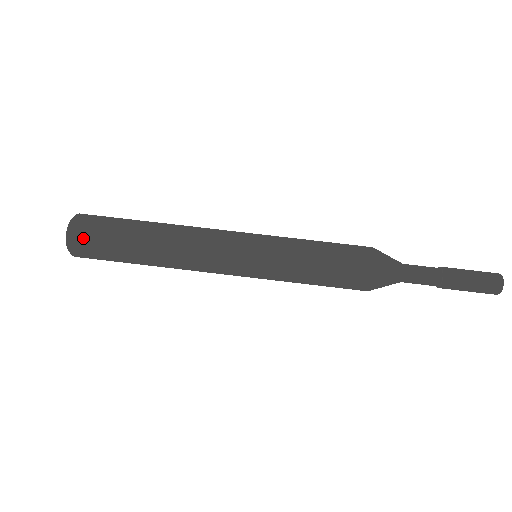
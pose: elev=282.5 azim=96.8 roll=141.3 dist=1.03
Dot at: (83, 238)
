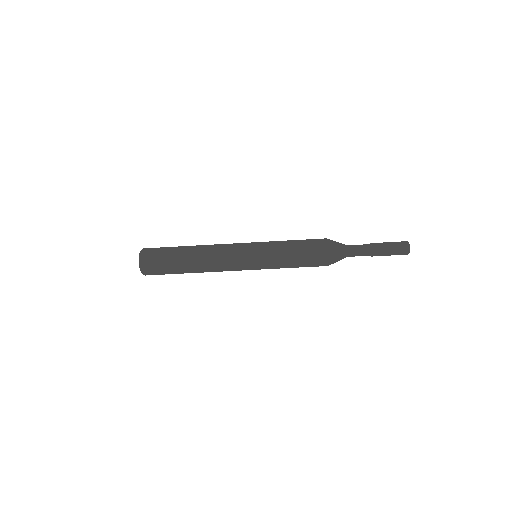
Dot at: occluded
